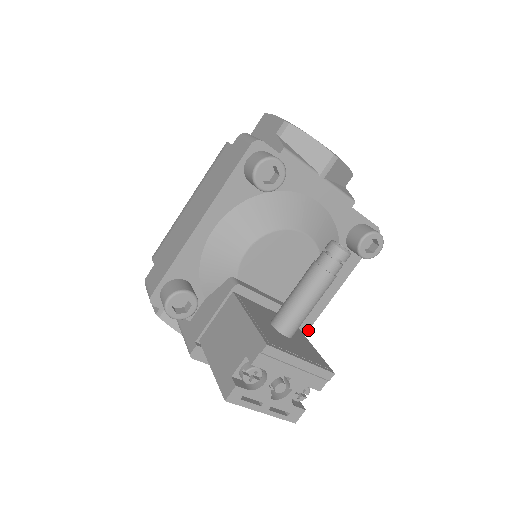
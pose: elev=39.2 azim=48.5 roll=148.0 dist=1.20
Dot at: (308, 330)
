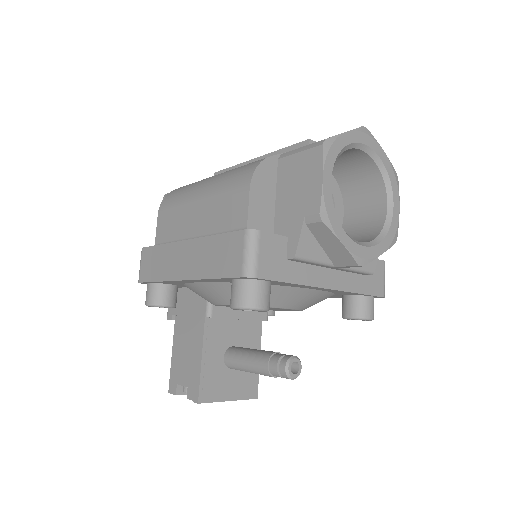
Dot at: occluded
